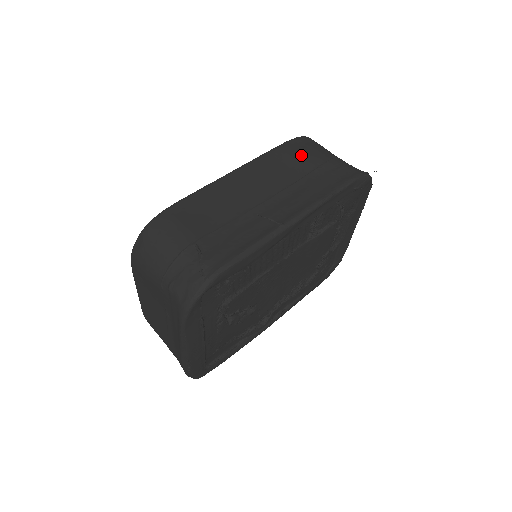
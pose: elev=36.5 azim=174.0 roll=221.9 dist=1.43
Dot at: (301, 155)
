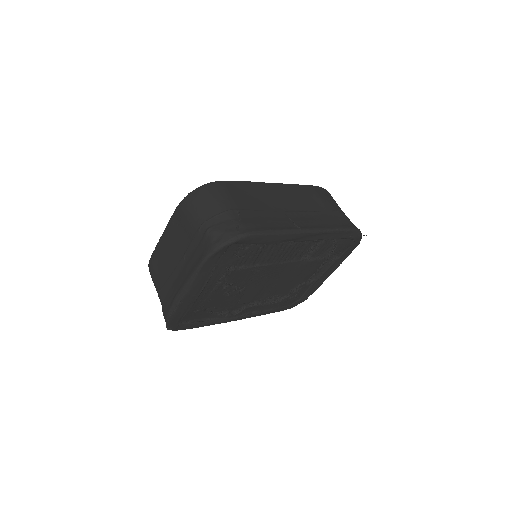
Dot at: (322, 198)
